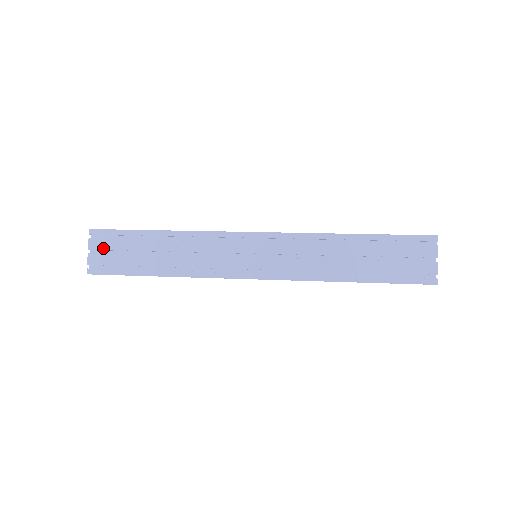
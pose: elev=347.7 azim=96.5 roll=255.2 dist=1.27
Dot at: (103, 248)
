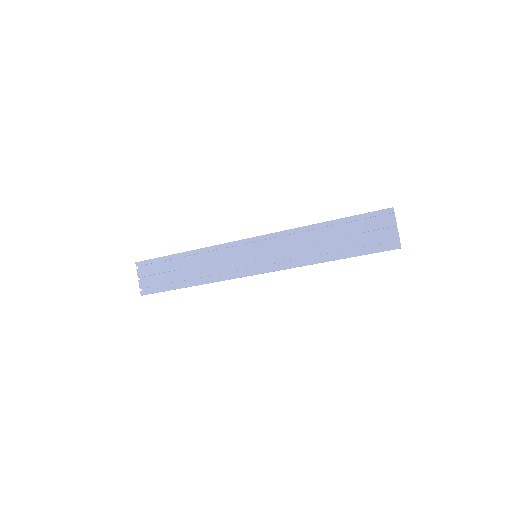
Dot at: (147, 274)
